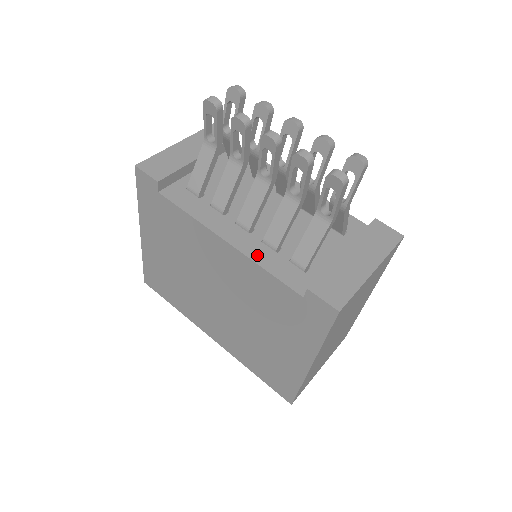
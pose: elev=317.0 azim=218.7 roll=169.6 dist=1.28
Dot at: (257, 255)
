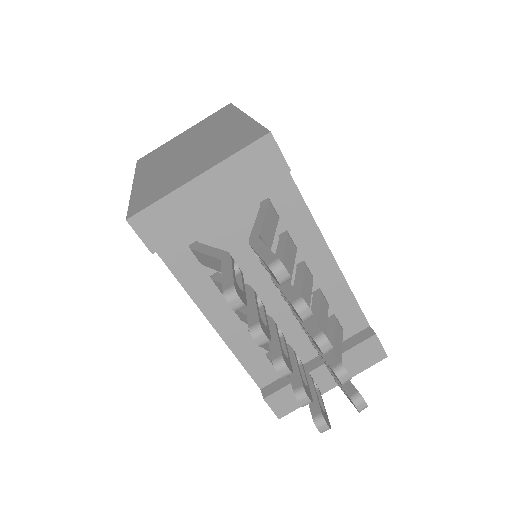
Dot at: (238, 345)
